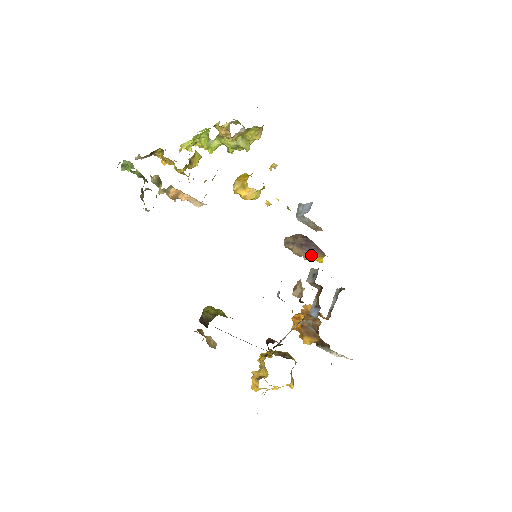
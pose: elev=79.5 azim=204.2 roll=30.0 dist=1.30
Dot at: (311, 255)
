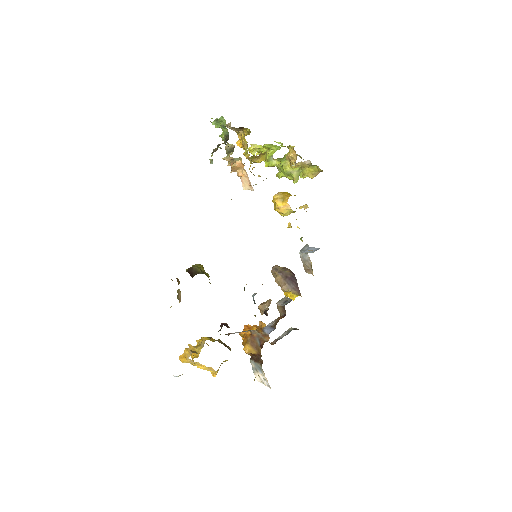
Dot at: (289, 289)
